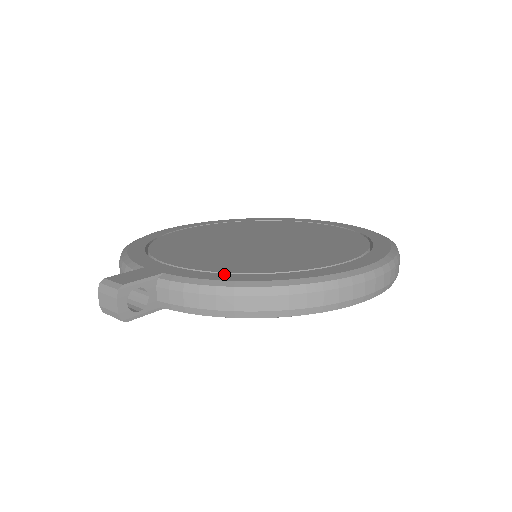
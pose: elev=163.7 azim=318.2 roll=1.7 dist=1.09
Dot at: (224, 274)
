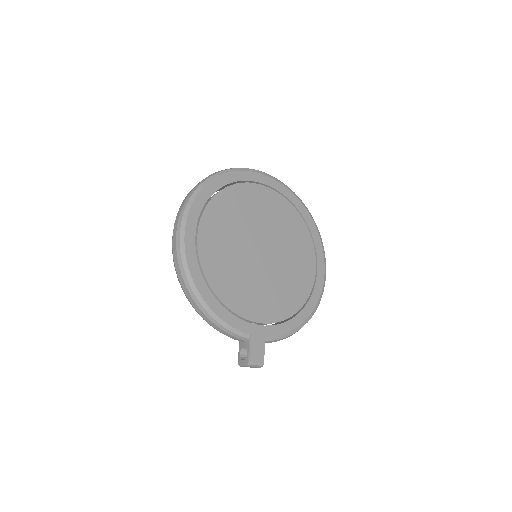
Dot at: (288, 322)
